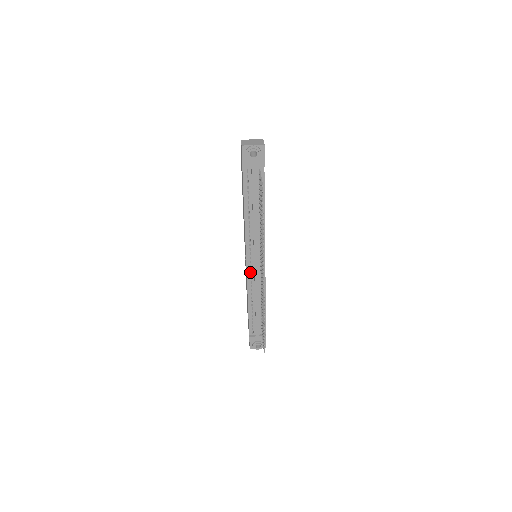
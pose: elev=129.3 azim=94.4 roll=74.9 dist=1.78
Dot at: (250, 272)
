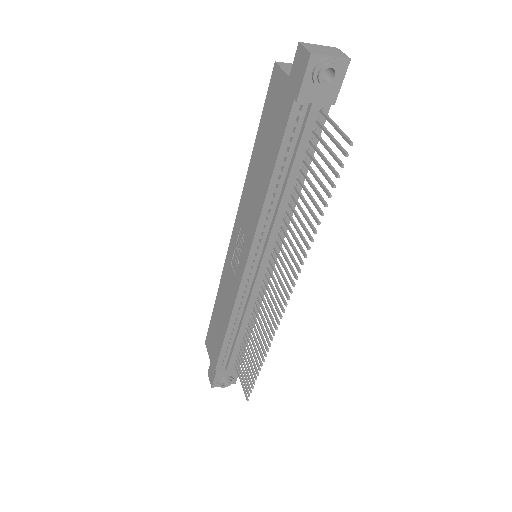
Dot at: (246, 283)
